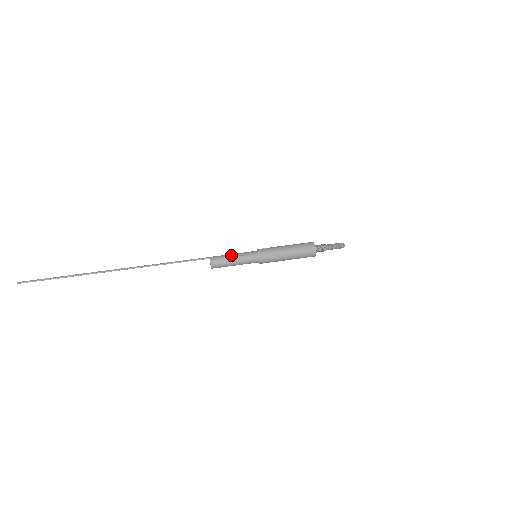
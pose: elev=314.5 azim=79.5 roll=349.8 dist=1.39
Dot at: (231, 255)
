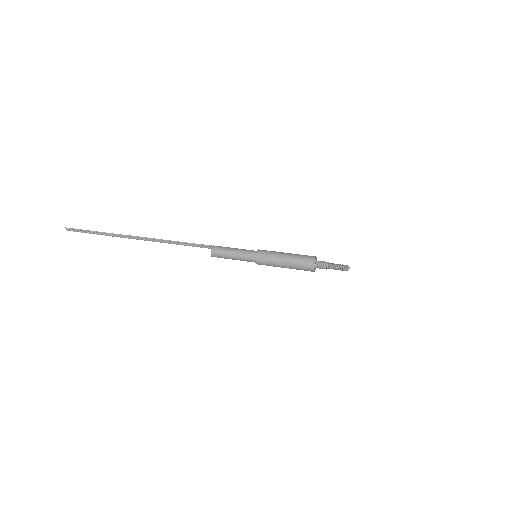
Dot at: (233, 248)
